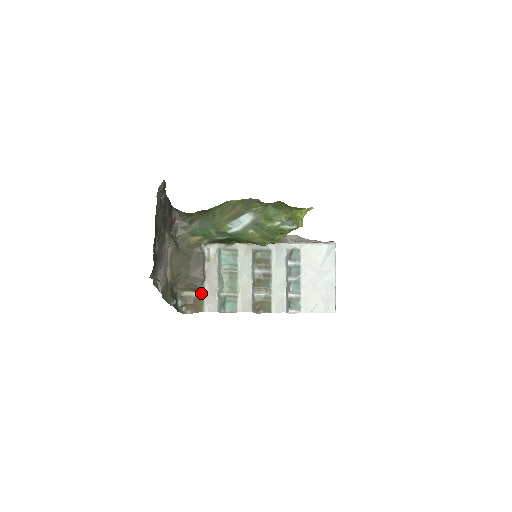
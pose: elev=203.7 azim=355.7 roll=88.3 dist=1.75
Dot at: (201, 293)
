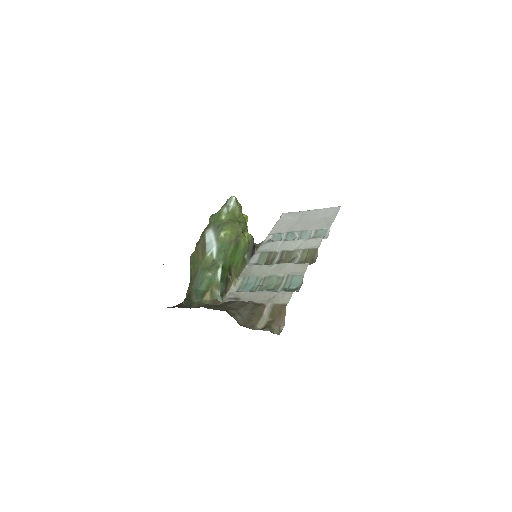
Dot at: (266, 308)
